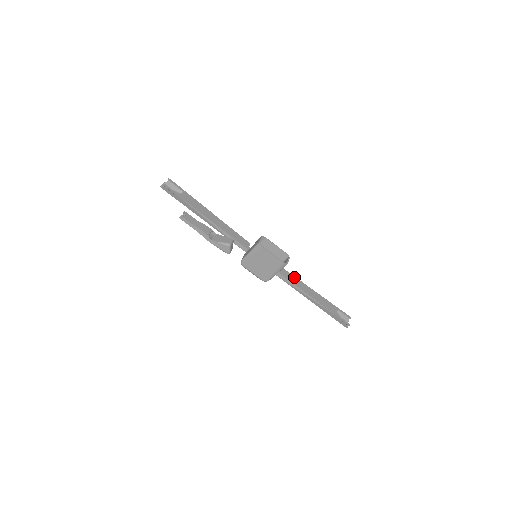
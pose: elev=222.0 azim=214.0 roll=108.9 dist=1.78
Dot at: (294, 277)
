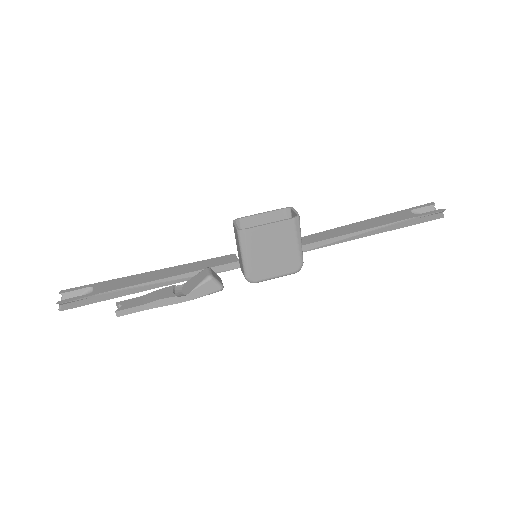
Dot at: (324, 232)
